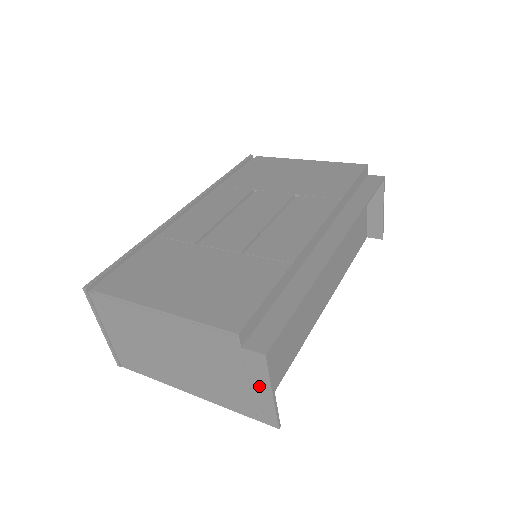
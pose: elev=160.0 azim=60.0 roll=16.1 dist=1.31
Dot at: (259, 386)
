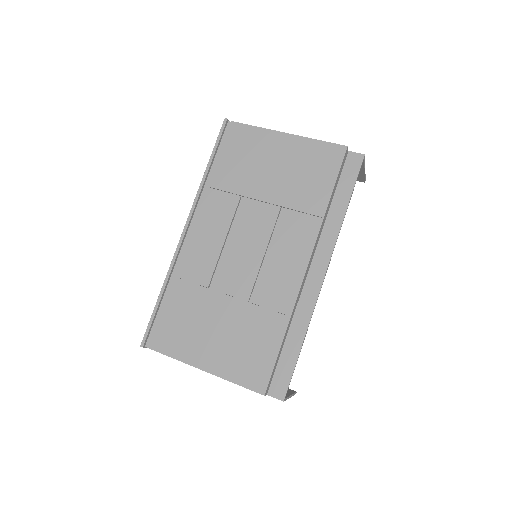
Dot at: occluded
